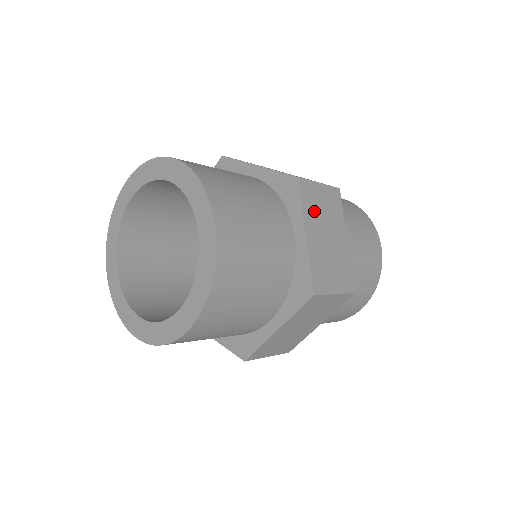
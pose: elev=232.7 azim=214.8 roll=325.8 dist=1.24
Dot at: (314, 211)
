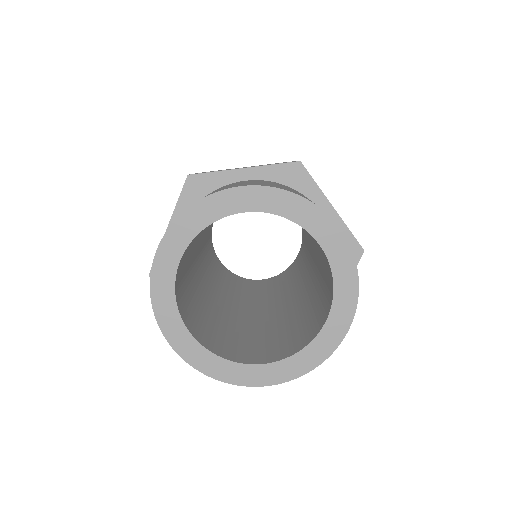
Dot at: occluded
